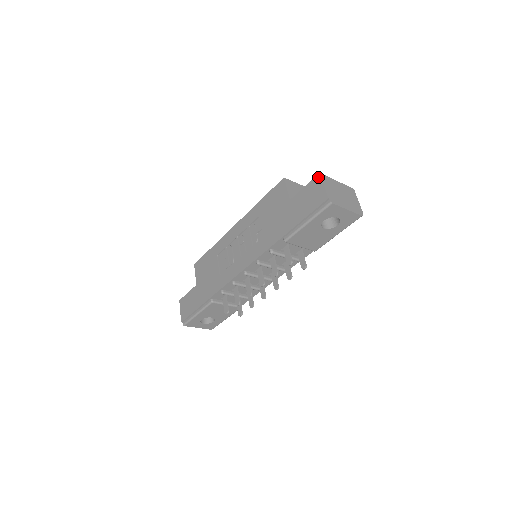
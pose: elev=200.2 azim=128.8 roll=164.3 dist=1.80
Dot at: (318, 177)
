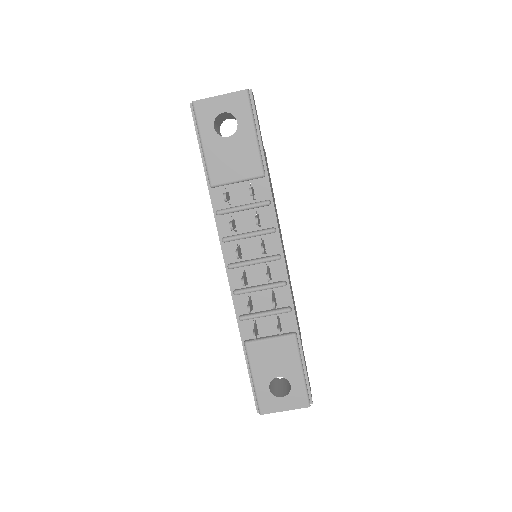
Dot at: occluded
